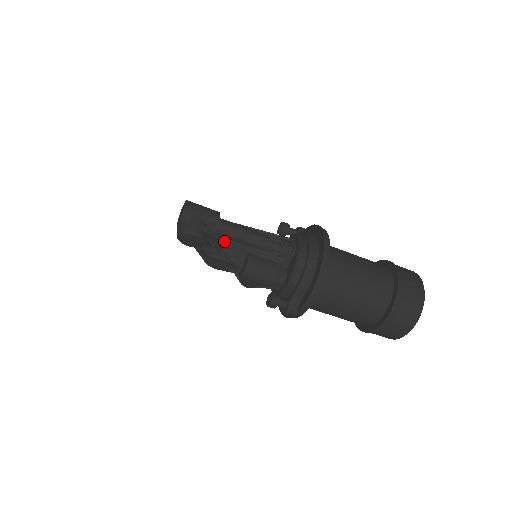
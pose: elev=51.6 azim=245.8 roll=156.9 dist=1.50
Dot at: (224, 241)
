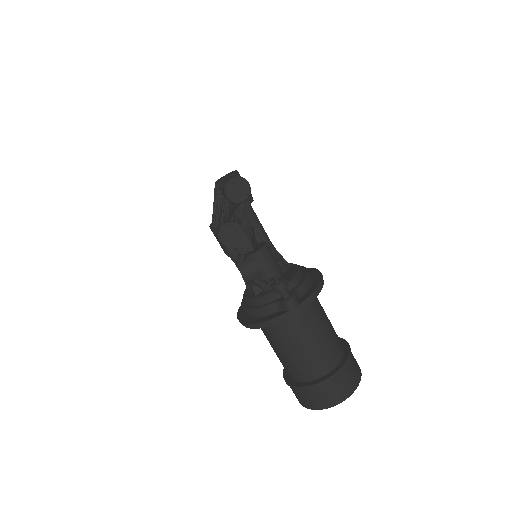
Dot at: occluded
